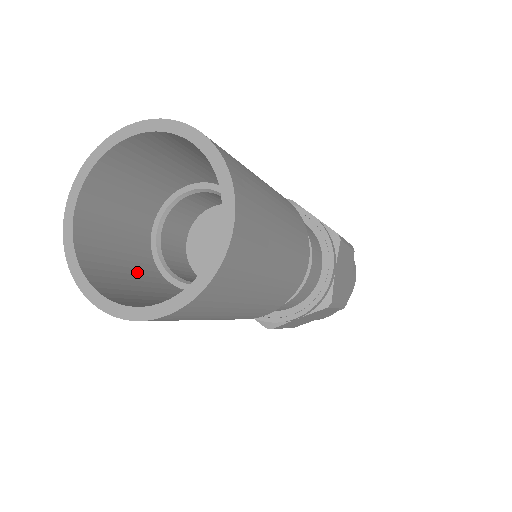
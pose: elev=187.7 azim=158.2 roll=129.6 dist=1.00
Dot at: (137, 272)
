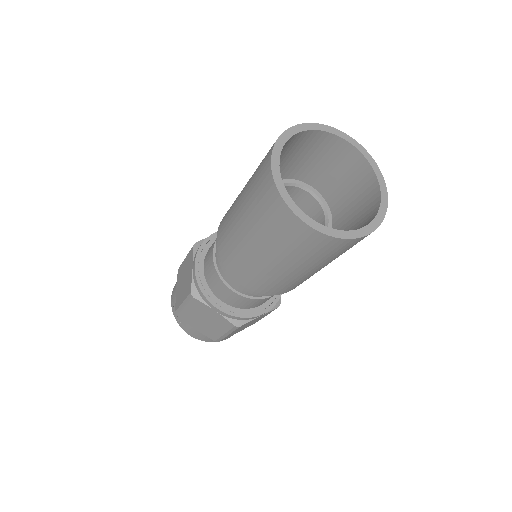
Dot at: occluded
